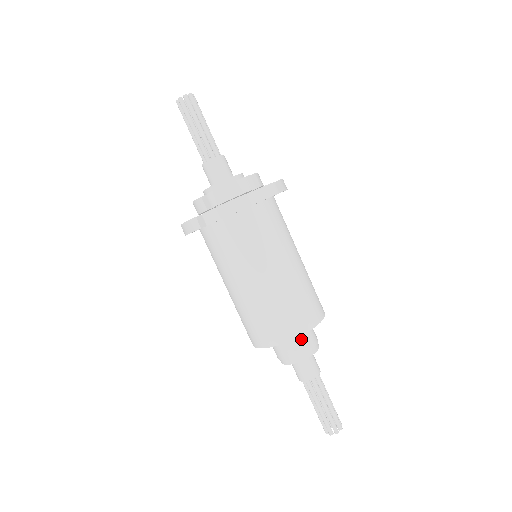
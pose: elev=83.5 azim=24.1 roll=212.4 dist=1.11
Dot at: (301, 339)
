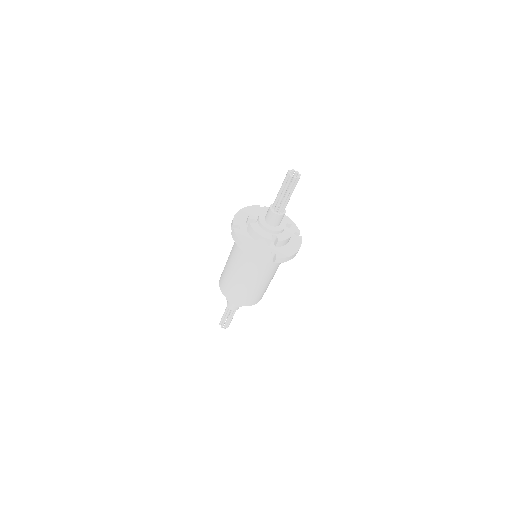
Dot at: occluded
